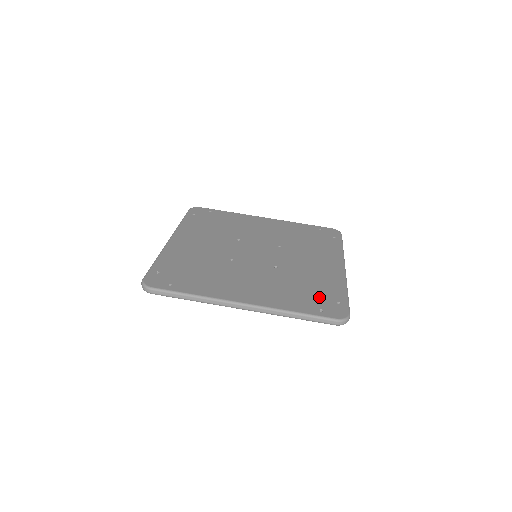
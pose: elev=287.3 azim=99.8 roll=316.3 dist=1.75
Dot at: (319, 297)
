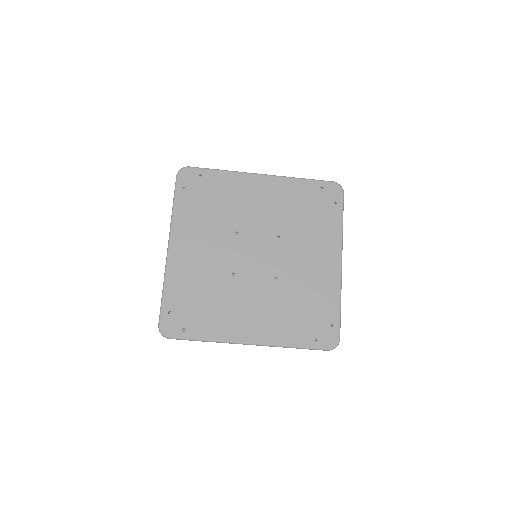
Dot at: (315, 320)
